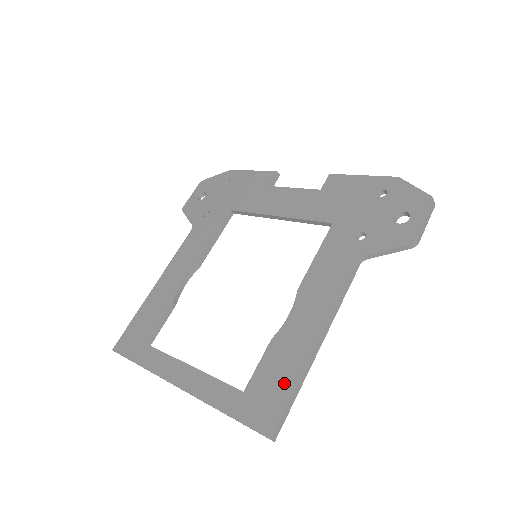
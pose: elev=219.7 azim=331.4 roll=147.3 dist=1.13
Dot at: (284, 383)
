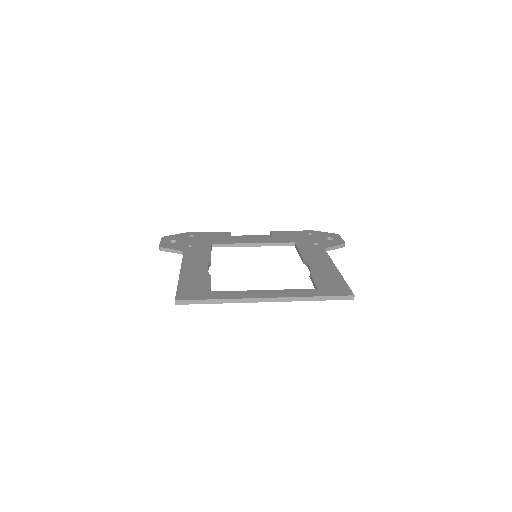
Dot at: (337, 281)
